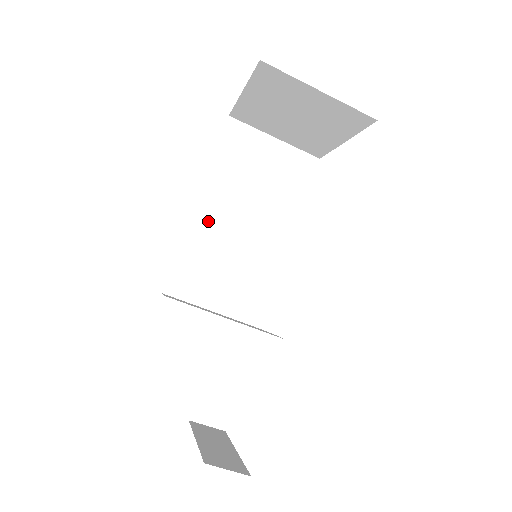
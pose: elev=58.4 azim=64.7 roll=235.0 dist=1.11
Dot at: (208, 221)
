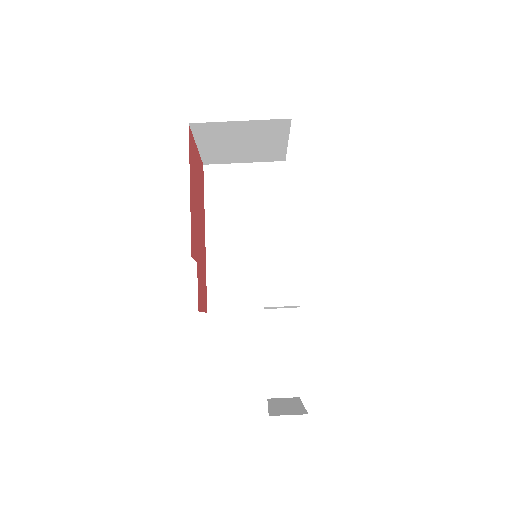
Dot at: (221, 247)
